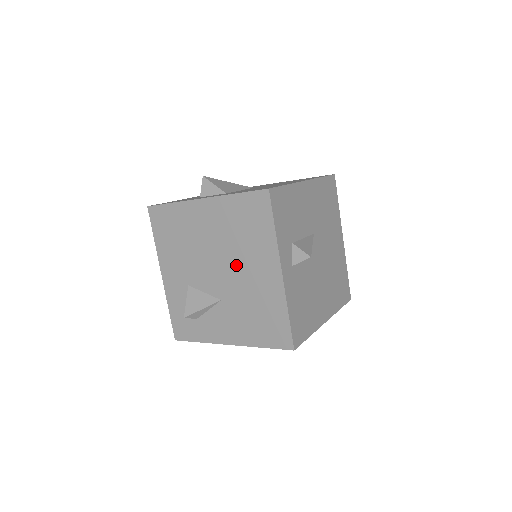
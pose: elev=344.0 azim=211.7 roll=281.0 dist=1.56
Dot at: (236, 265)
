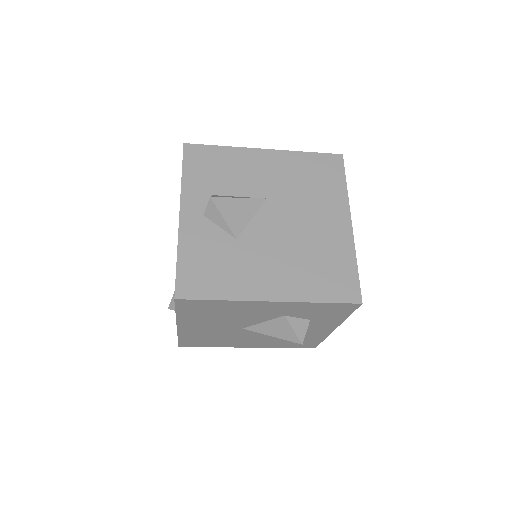
Dot at: occluded
